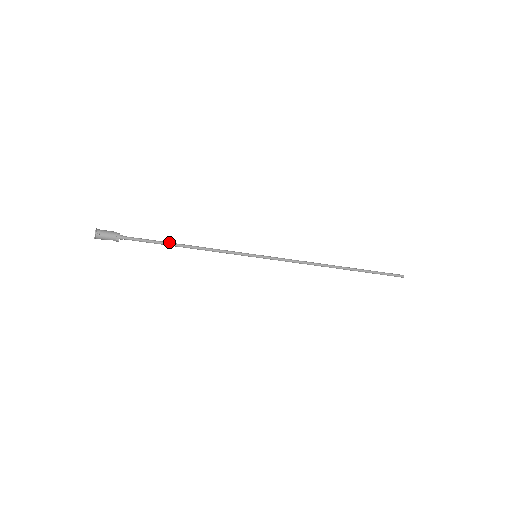
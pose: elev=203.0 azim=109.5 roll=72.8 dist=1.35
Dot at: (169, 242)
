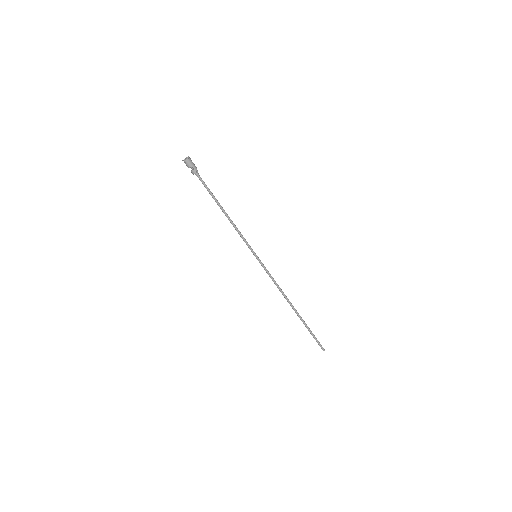
Dot at: (218, 202)
